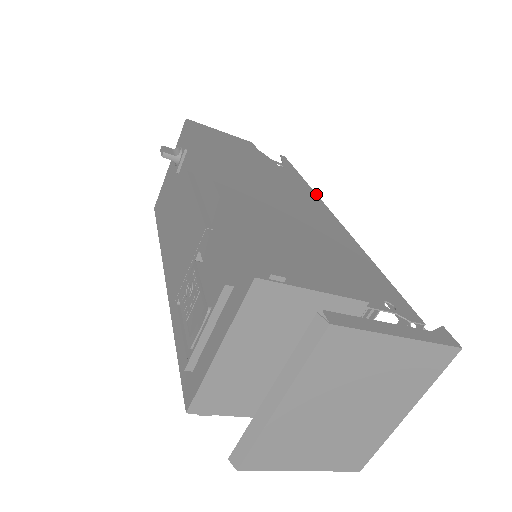
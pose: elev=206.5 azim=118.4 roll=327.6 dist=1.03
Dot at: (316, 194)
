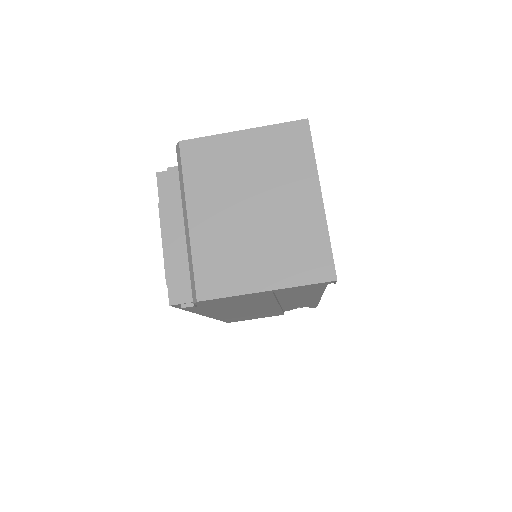
Dot at: occluded
